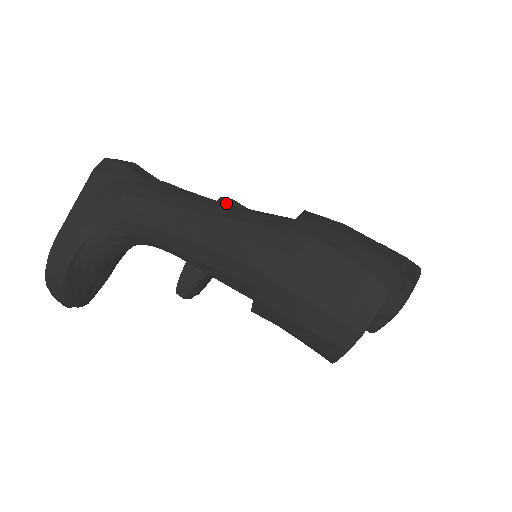
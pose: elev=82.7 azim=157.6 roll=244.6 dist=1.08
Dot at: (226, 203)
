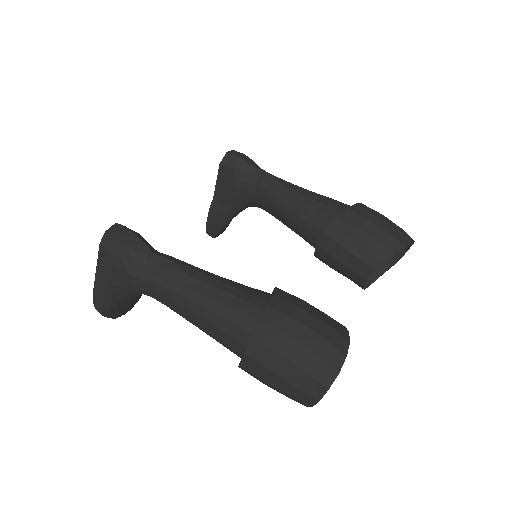
Dot at: (232, 162)
